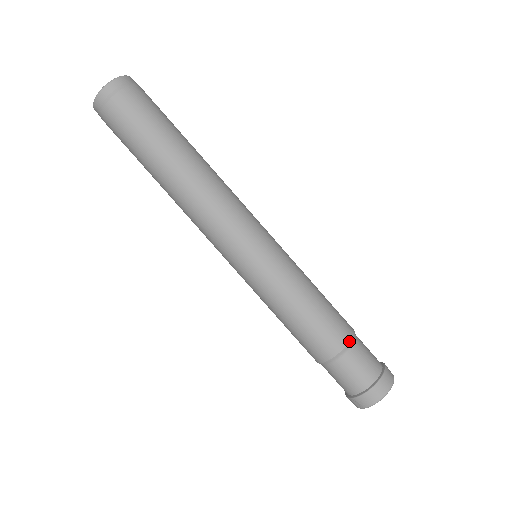
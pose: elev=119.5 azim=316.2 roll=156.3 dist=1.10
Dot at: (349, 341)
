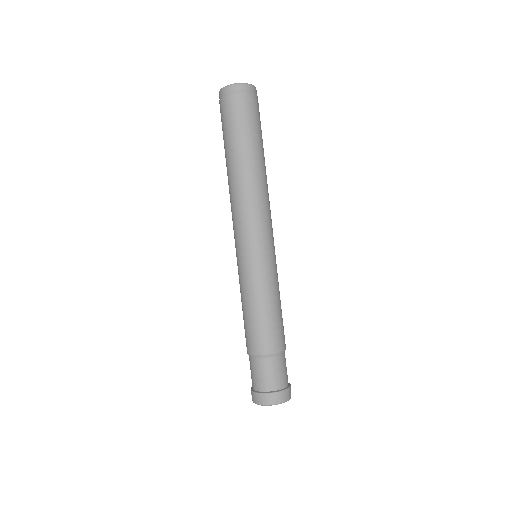
Dot at: (274, 353)
